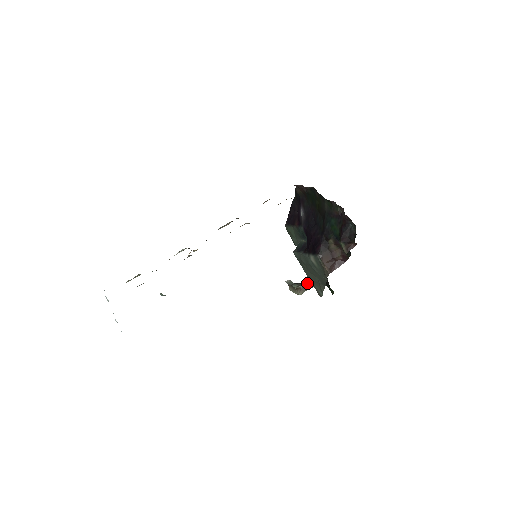
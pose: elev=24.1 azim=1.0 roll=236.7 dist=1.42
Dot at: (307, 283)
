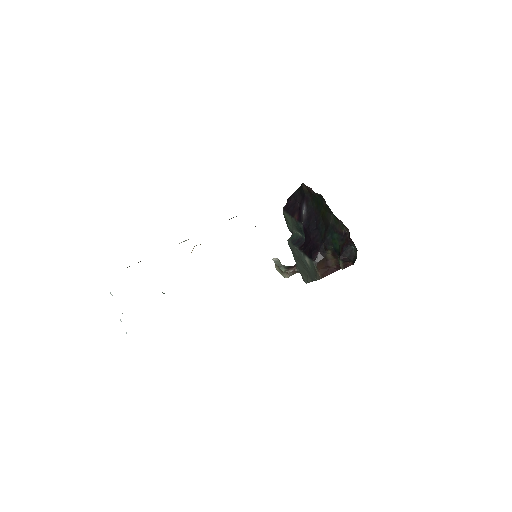
Dot at: (295, 269)
